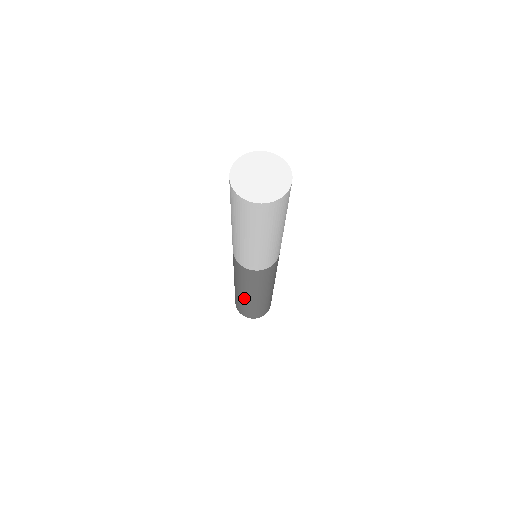
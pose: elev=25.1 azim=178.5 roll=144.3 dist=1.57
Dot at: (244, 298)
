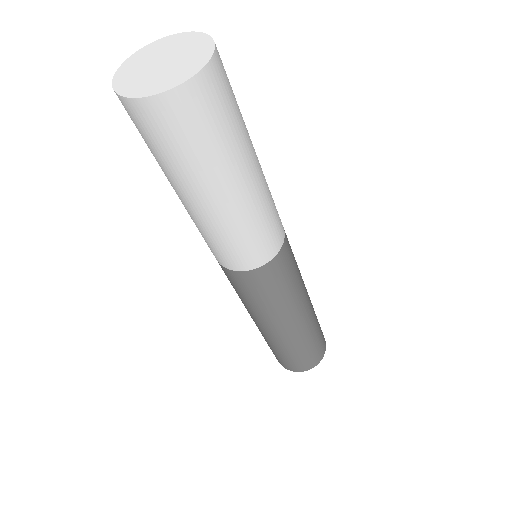
Dot at: (265, 333)
